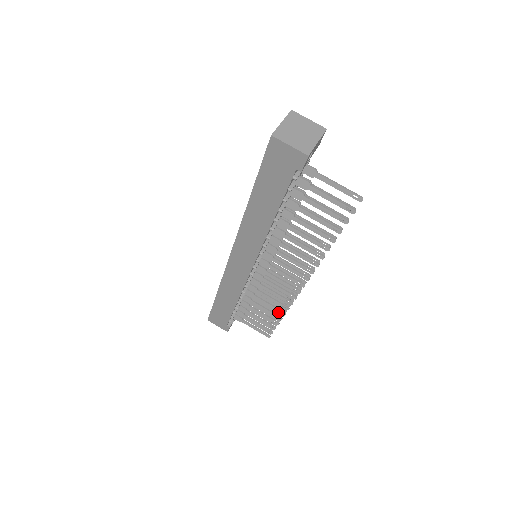
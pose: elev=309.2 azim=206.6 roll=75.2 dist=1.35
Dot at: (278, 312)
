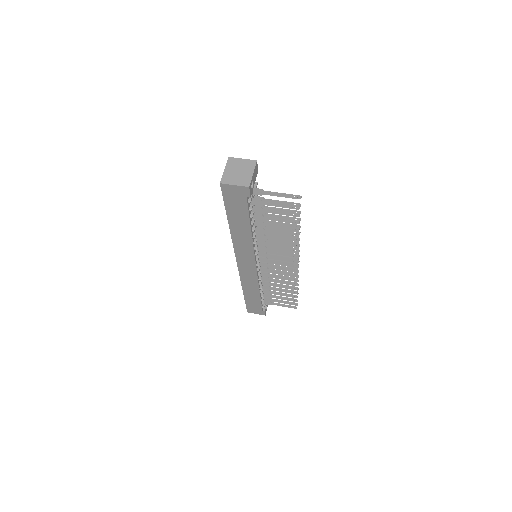
Dot at: occluded
